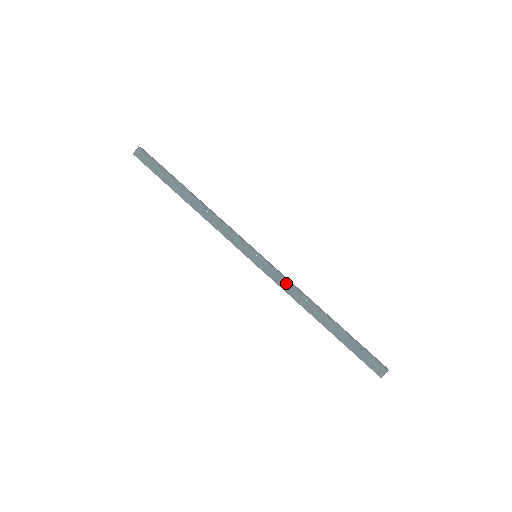
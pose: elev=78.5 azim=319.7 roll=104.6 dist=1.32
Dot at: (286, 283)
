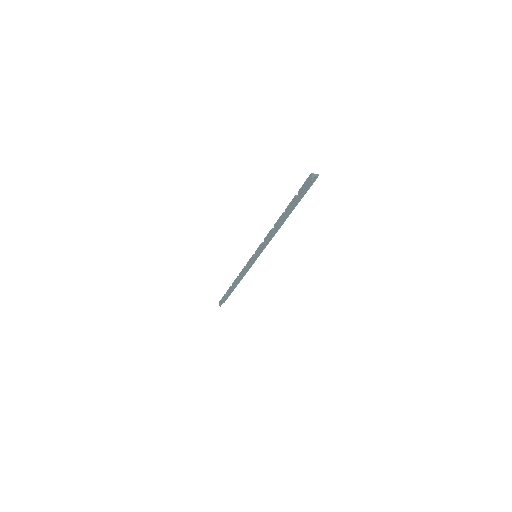
Dot at: (265, 240)
